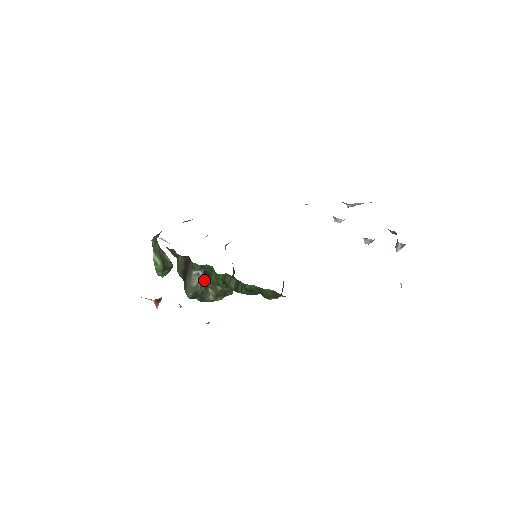
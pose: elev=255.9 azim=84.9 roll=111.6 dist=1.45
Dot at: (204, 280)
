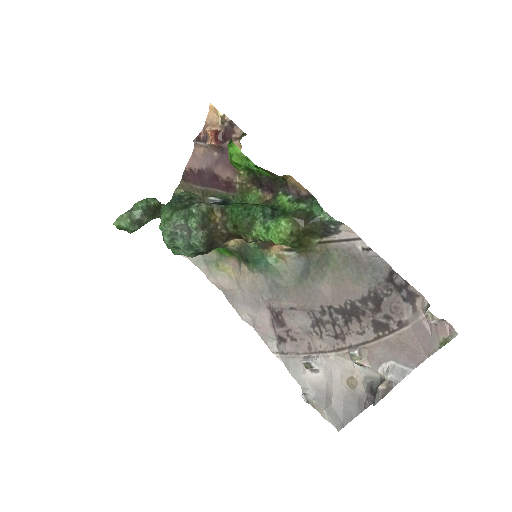
Dot at: (215, 202)
